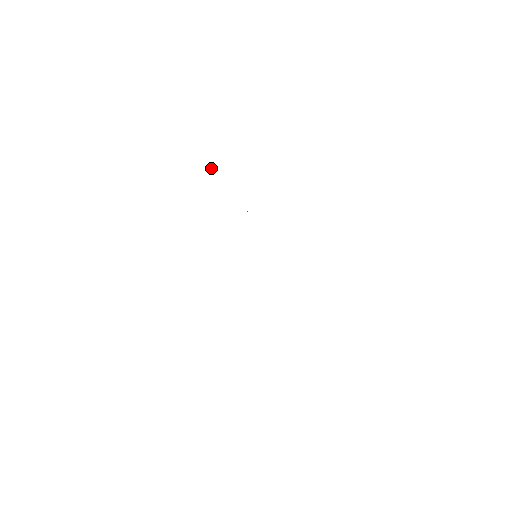
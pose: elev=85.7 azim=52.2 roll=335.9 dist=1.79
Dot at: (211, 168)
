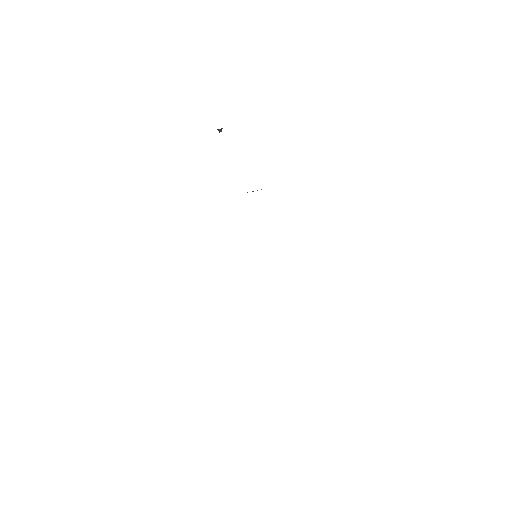
Dot at: (219, 129)
